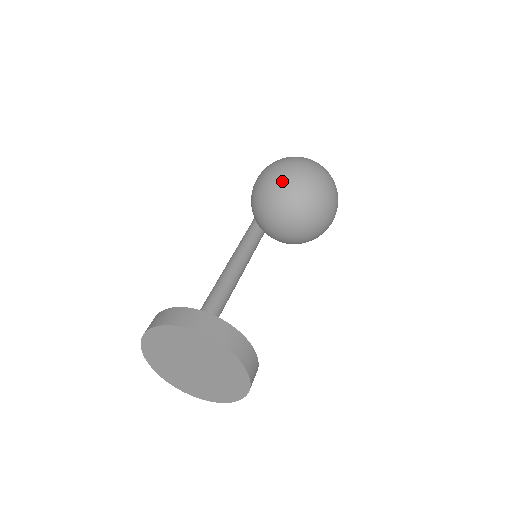
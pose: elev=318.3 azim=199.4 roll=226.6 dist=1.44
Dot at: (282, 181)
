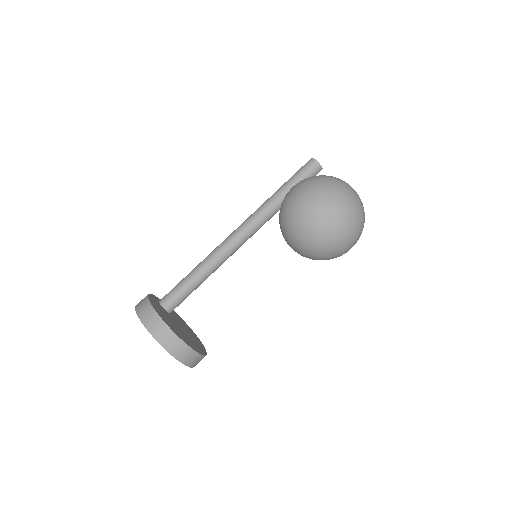
Dot at: (313, 234)
